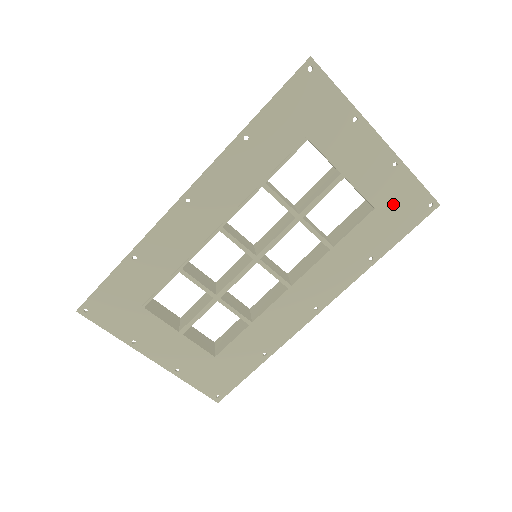
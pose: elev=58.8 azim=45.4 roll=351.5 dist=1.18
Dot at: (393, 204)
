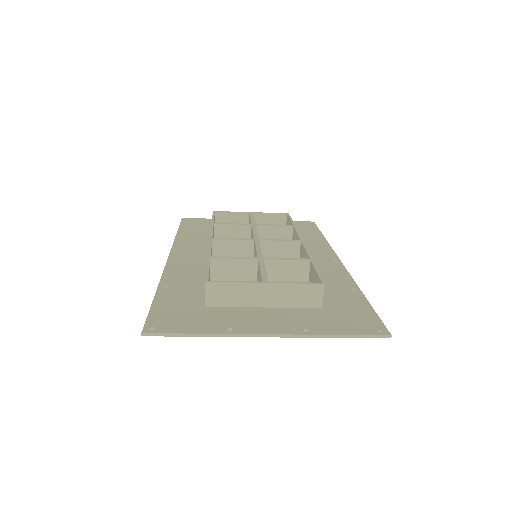
Dot at: (335, 318)
